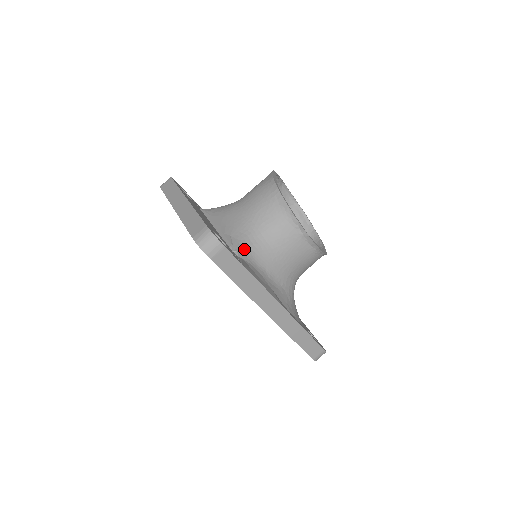
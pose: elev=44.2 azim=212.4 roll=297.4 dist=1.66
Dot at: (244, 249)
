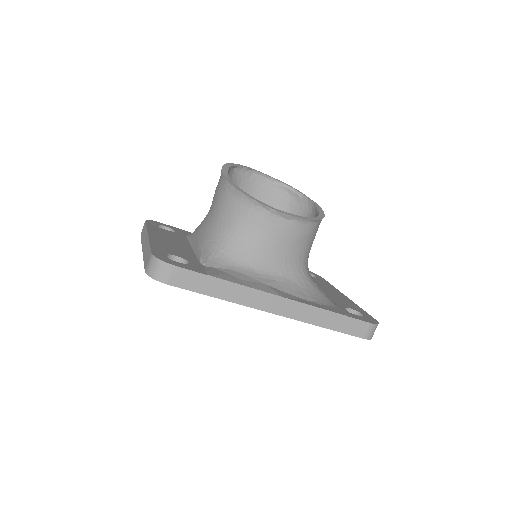
Dot at: (215, 257)
